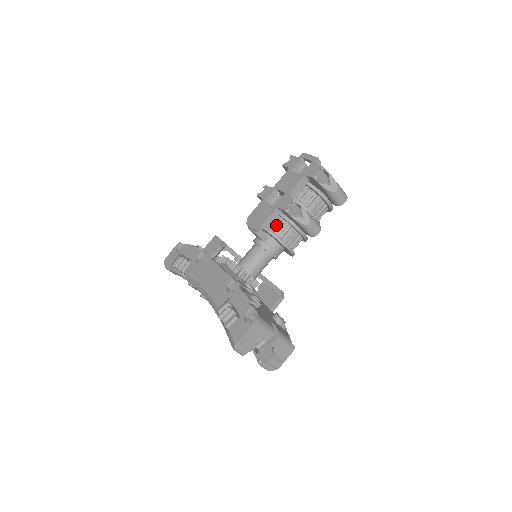
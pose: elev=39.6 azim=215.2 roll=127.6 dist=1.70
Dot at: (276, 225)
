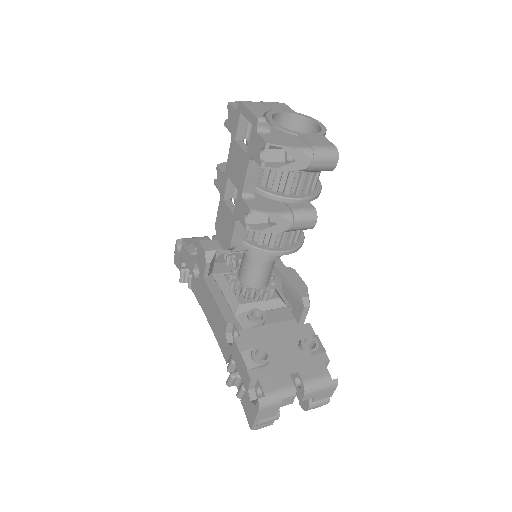
Dot at: (252, 231)
